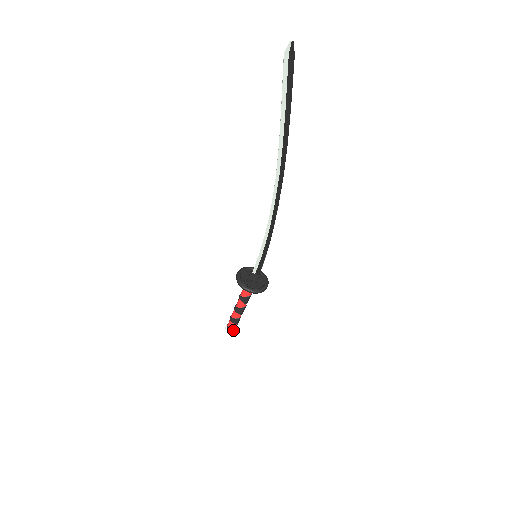
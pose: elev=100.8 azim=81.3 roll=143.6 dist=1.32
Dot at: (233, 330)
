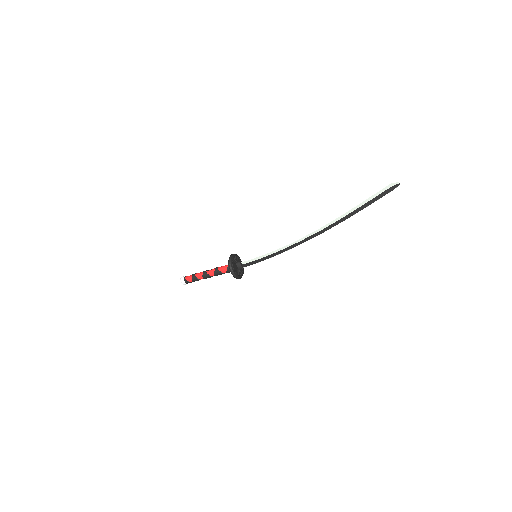
Dot at: (185, 283)
